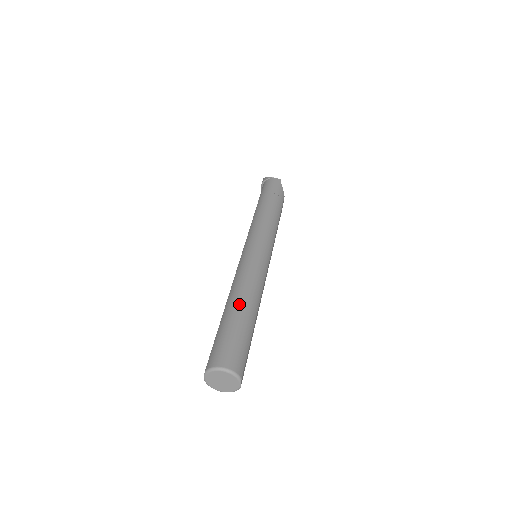
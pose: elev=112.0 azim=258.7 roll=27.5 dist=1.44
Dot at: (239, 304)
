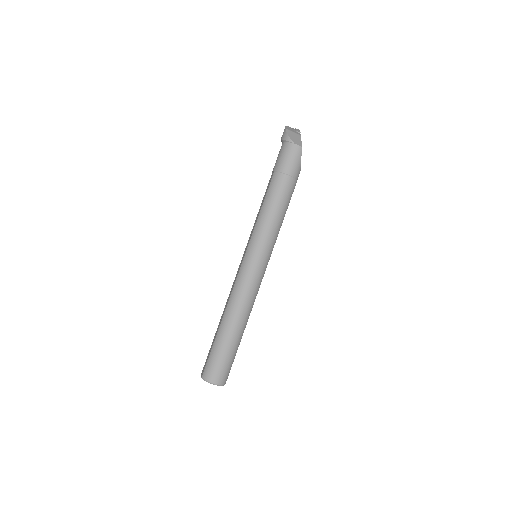
Dot at: (232, 328)
